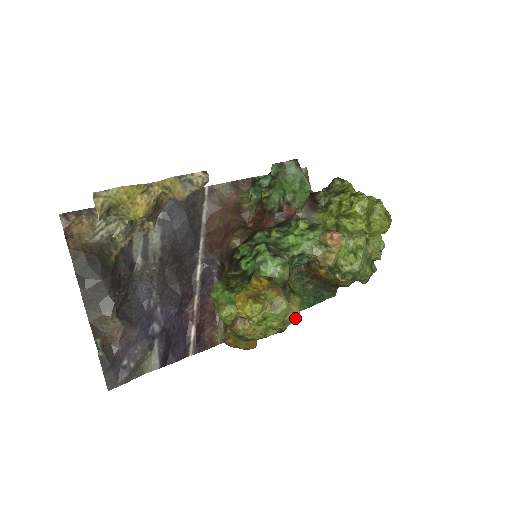
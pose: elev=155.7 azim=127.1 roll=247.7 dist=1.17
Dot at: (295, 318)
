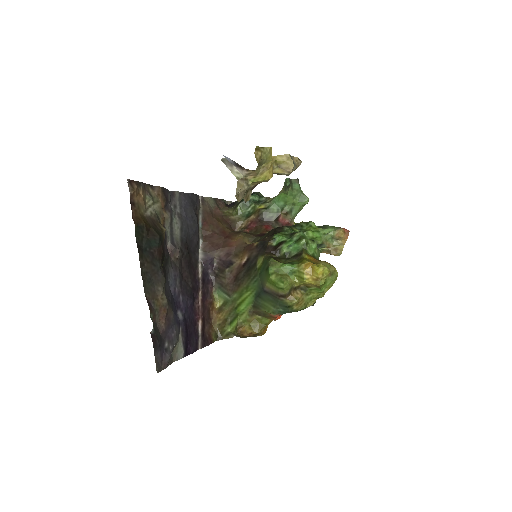
Dot at: occluded
